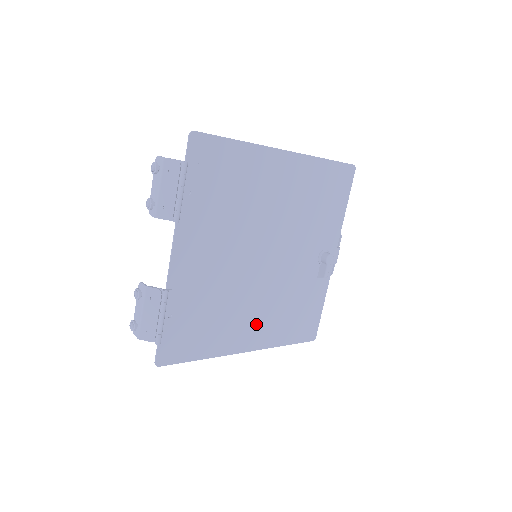
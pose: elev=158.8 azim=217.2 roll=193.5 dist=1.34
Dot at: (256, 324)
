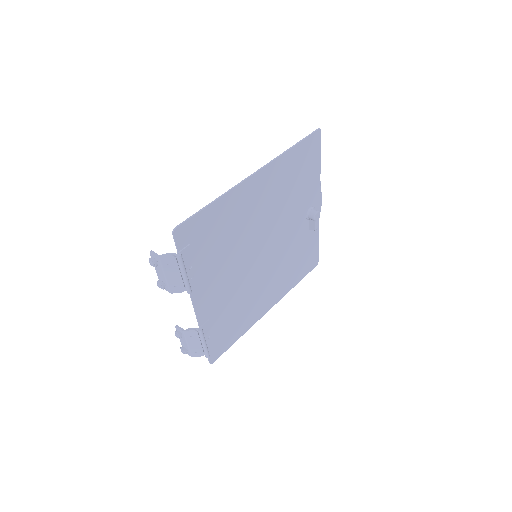
Dot at: (271, 291)
